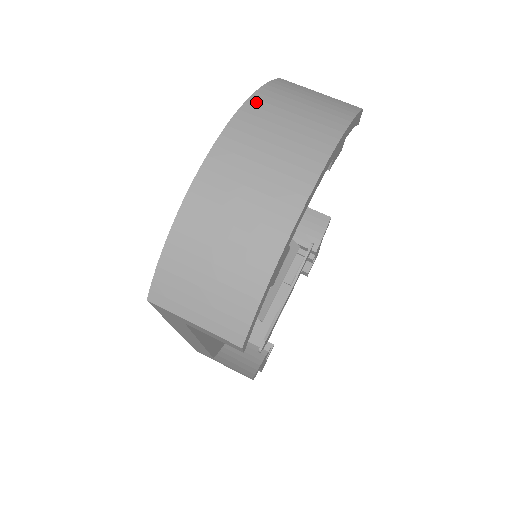
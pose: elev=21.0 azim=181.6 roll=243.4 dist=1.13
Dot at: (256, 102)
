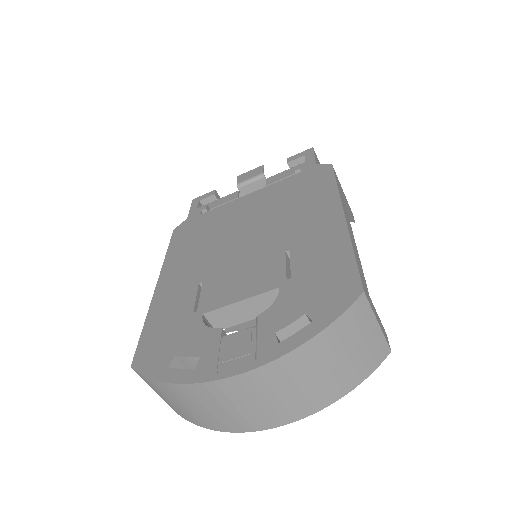
Dot at: (299, 354)
